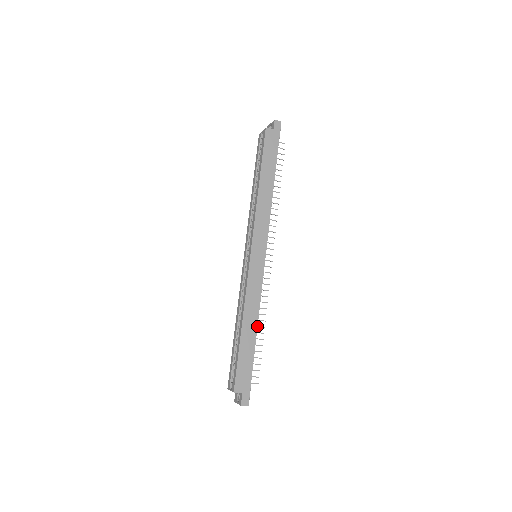
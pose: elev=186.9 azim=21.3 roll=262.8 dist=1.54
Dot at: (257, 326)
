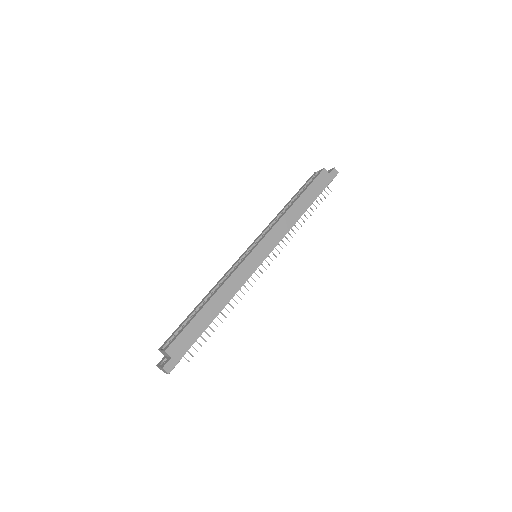
Dot at: (221, 310)
